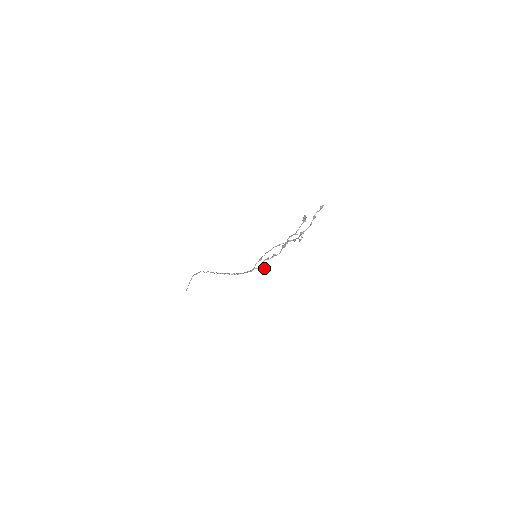
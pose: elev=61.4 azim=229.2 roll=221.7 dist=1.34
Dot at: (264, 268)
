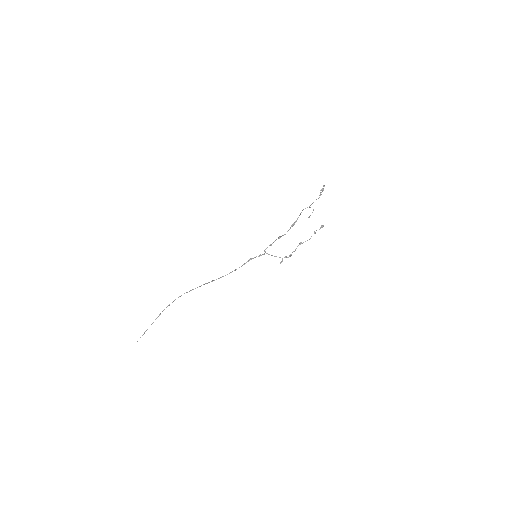
Dot at: occluded
